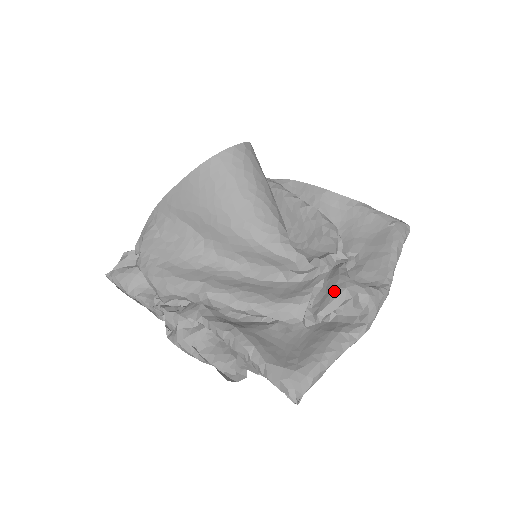
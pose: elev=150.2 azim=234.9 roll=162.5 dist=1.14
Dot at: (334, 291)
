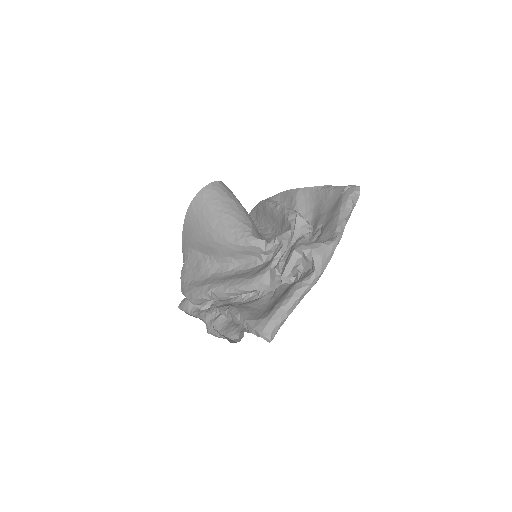
Dot at: occluded
